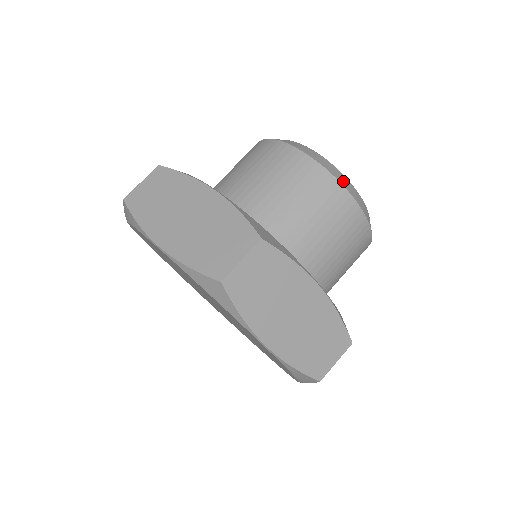
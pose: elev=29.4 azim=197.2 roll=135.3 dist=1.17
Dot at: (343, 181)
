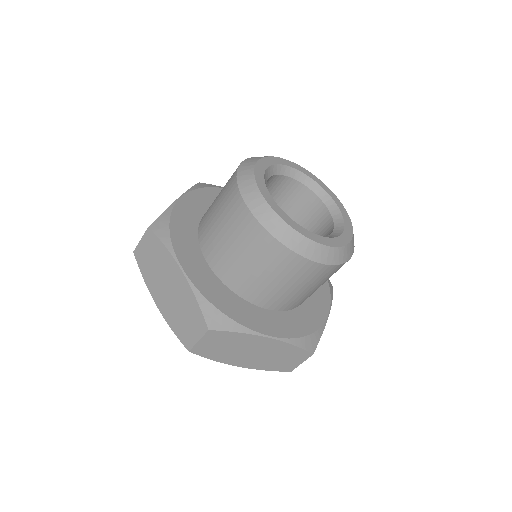
Dot at: (296, 244)
